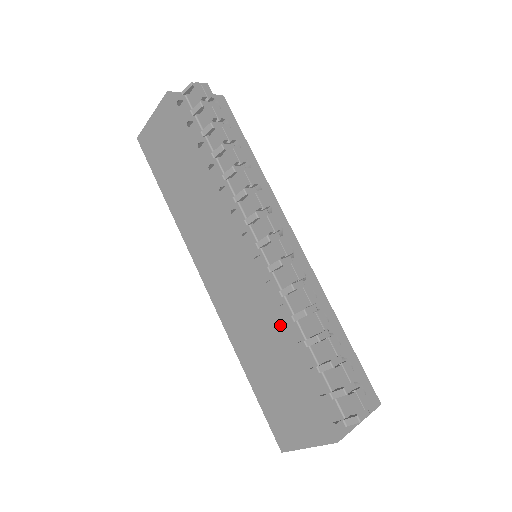
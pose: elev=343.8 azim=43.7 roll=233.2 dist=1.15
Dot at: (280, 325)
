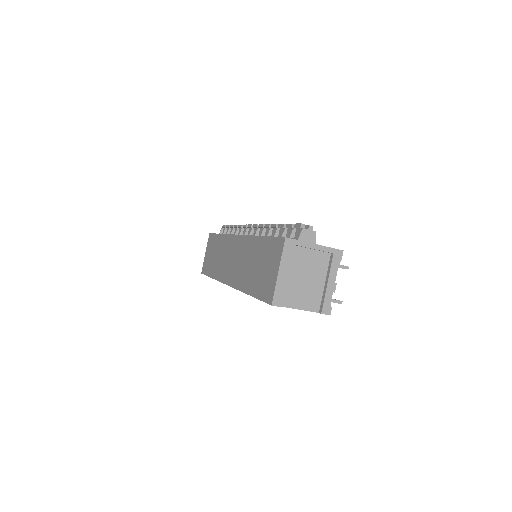
Dot at: (253, 236)
